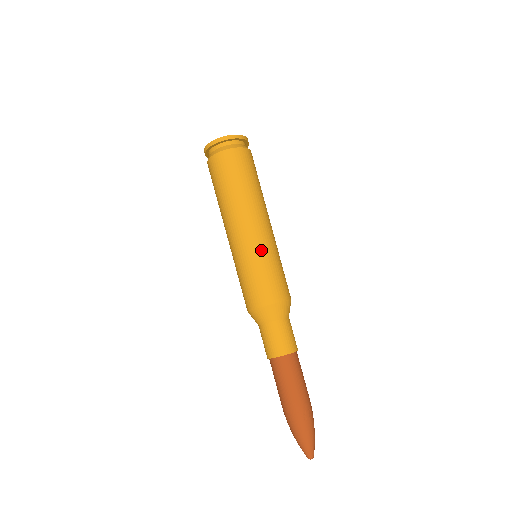
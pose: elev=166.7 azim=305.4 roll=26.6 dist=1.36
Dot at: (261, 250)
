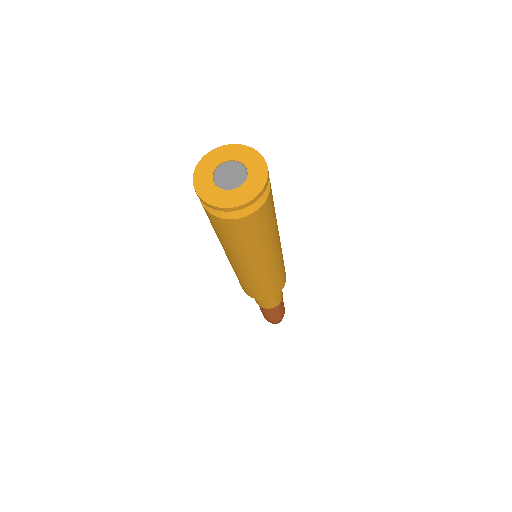
Dot at: (270, 276)
